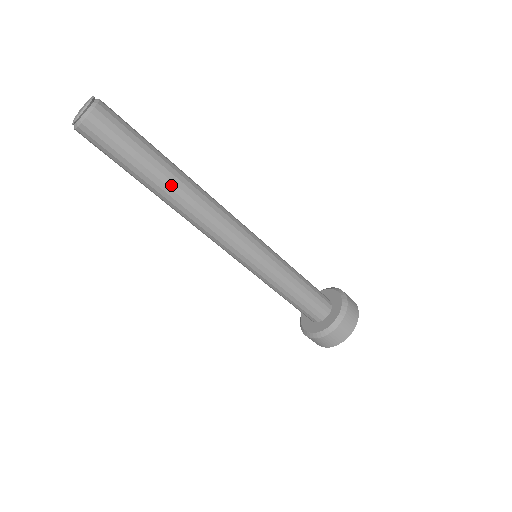
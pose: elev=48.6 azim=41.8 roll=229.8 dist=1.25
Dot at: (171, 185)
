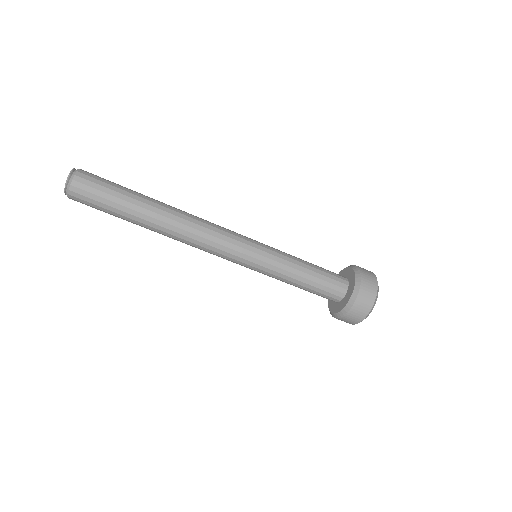
Dot at: (154, 215)
